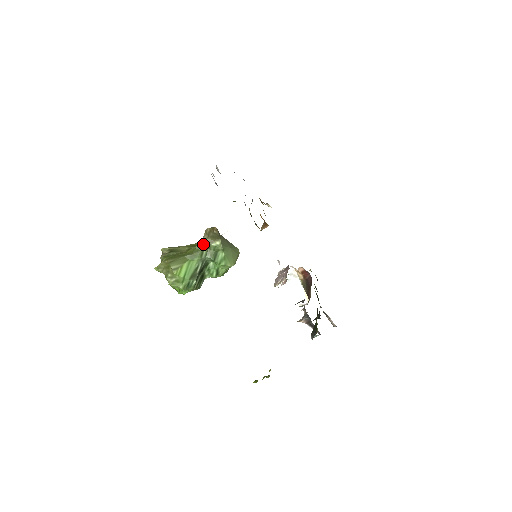
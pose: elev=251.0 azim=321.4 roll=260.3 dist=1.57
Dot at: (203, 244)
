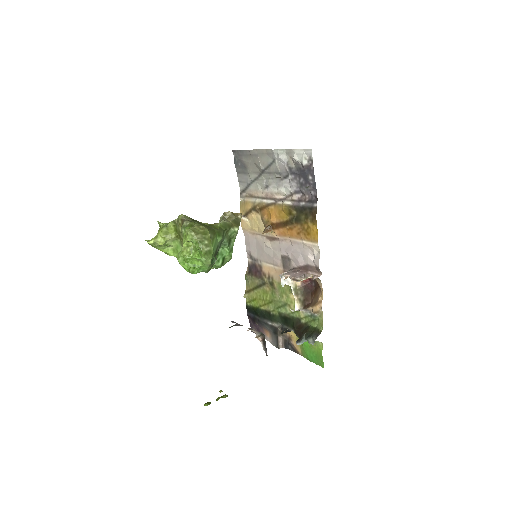
Dot at: (226, 225)
